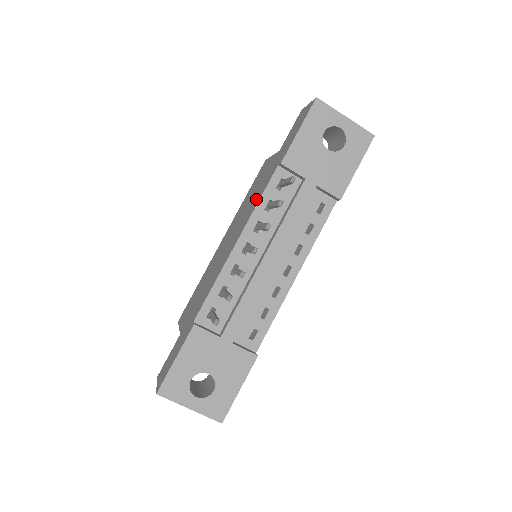
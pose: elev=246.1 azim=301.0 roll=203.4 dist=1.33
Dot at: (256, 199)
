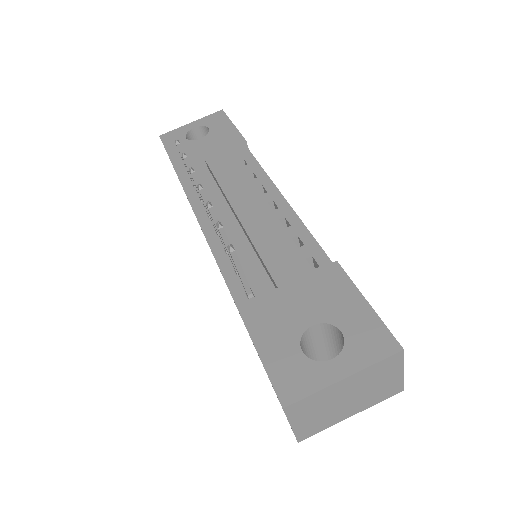
Dot at: occluded
